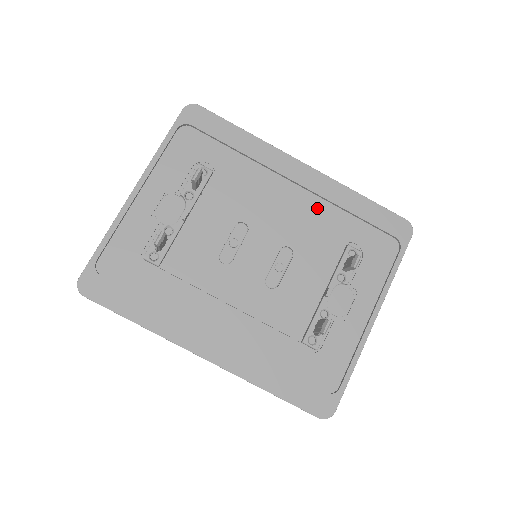
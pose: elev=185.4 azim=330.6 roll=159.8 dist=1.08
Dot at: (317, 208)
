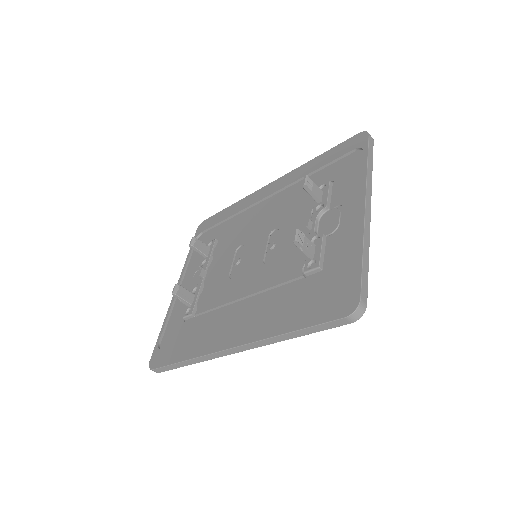
Dot at: (289, 194)
